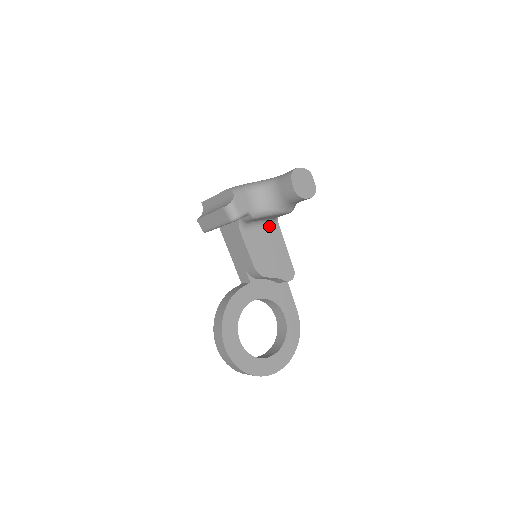
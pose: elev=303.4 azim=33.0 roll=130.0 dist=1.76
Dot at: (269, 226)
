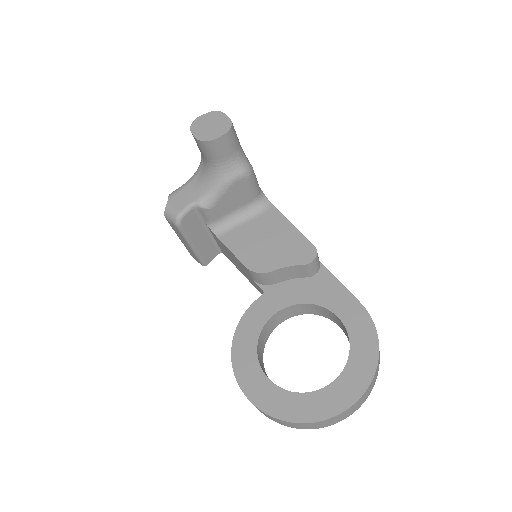
Dot at: (258, 213)
